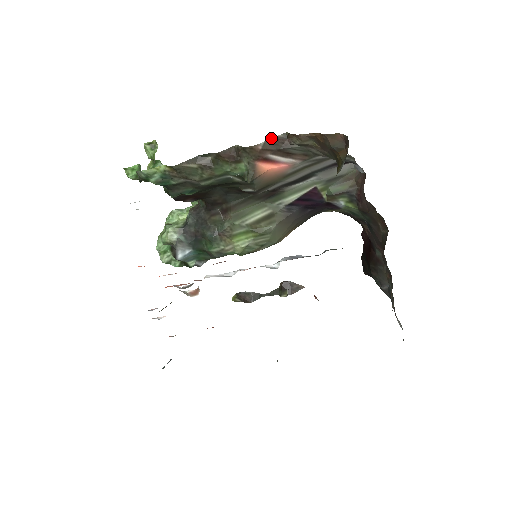
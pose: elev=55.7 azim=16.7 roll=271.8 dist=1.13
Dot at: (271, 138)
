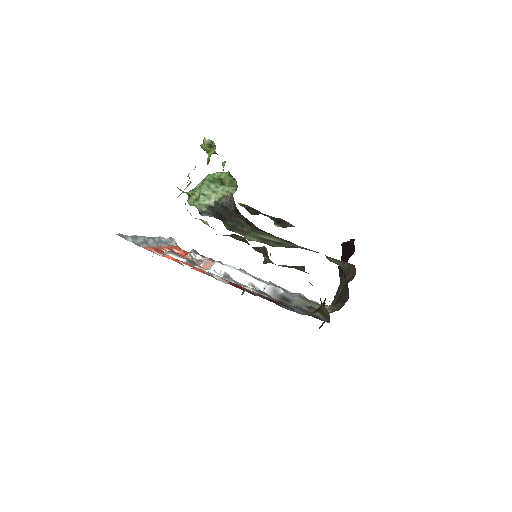
Dot at: occluded
